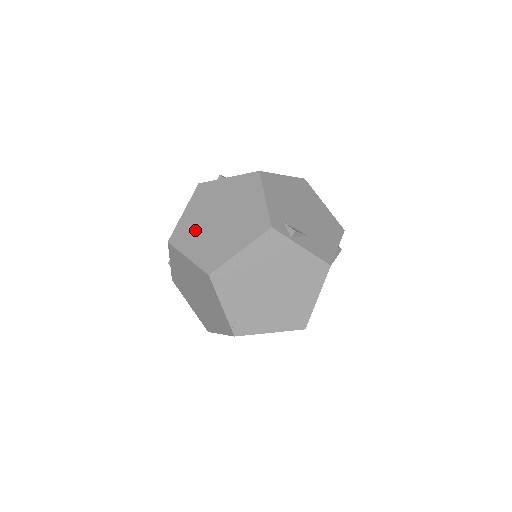
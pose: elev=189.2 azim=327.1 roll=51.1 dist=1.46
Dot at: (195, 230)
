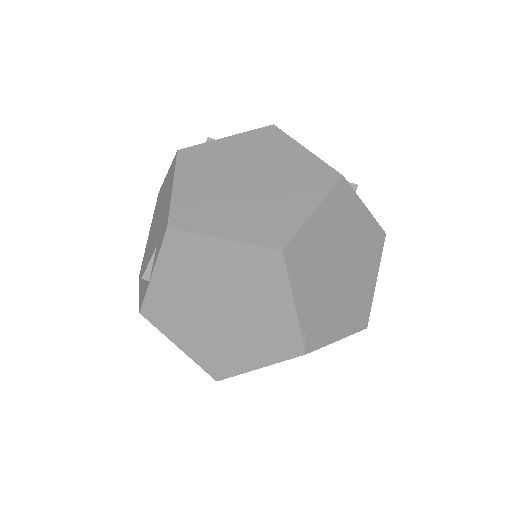
Dot at: (213, 202)
